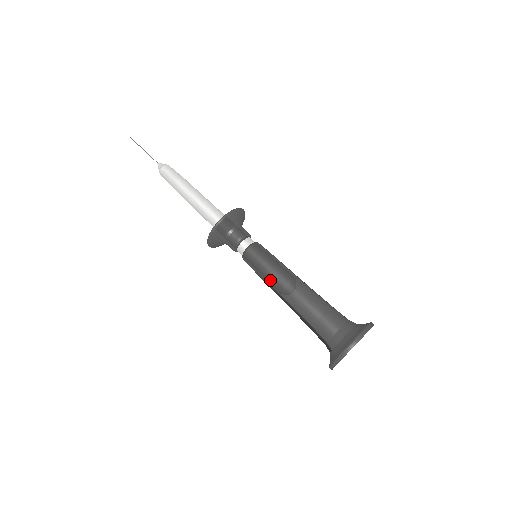
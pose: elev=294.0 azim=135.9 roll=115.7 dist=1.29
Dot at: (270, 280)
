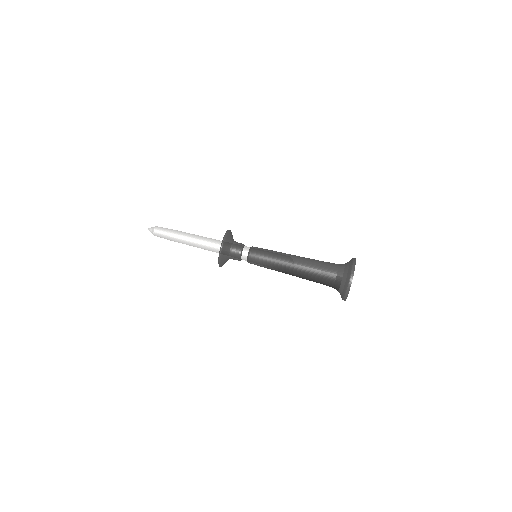
Dot at: (278, 258)
